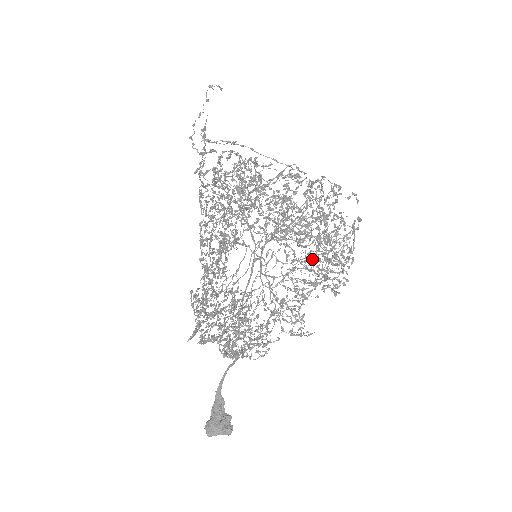
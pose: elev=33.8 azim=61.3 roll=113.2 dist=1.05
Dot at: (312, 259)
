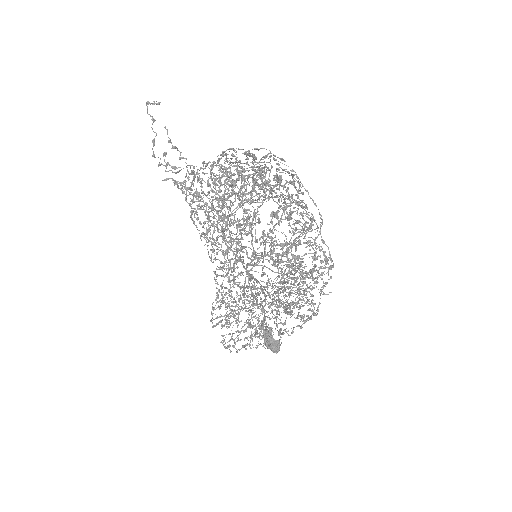
Dot at: occluded
